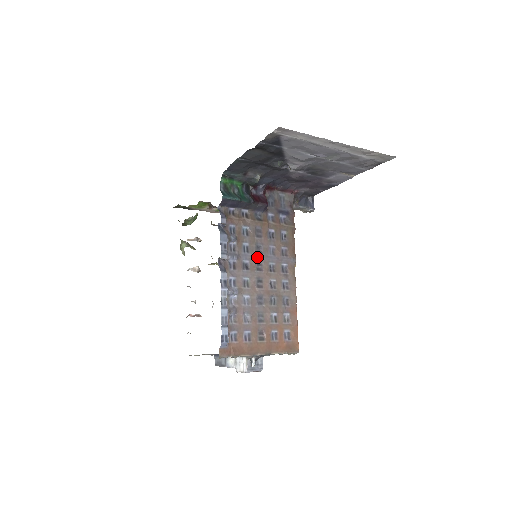
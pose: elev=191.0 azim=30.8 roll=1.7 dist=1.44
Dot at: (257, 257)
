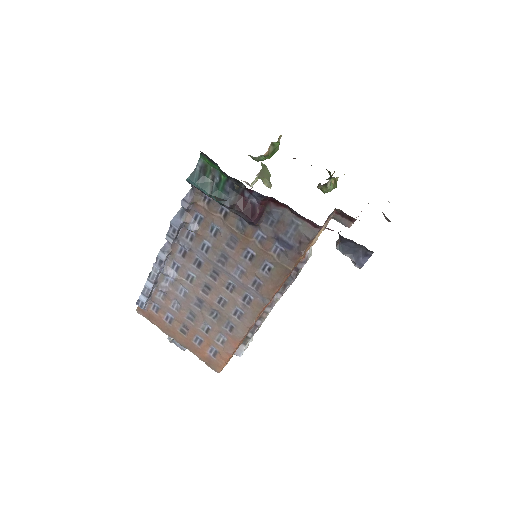
Dot at: (216, 264)
